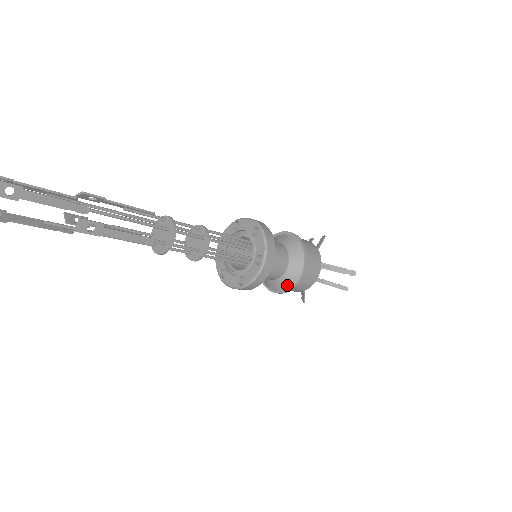
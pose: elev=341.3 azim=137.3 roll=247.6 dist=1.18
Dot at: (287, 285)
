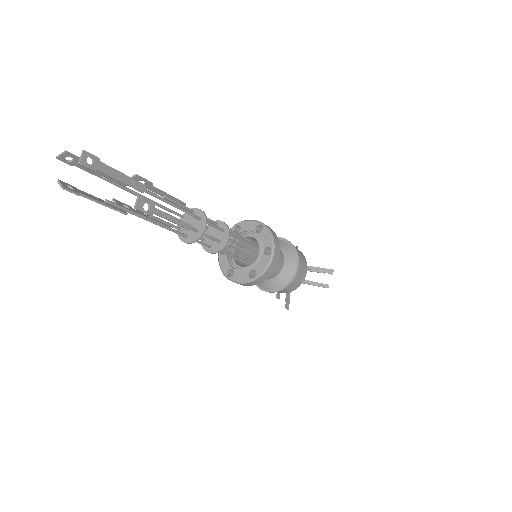
Dot at: (284, 281)
